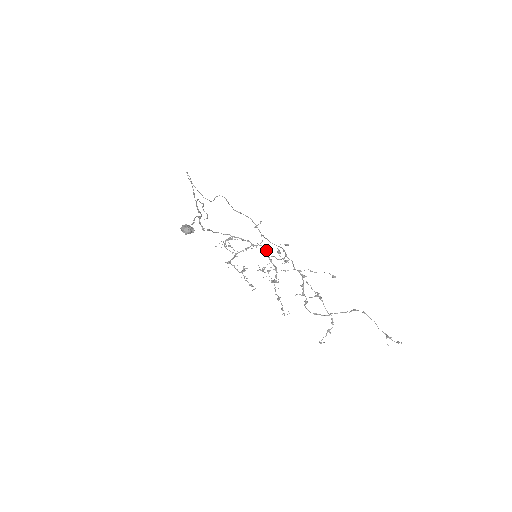
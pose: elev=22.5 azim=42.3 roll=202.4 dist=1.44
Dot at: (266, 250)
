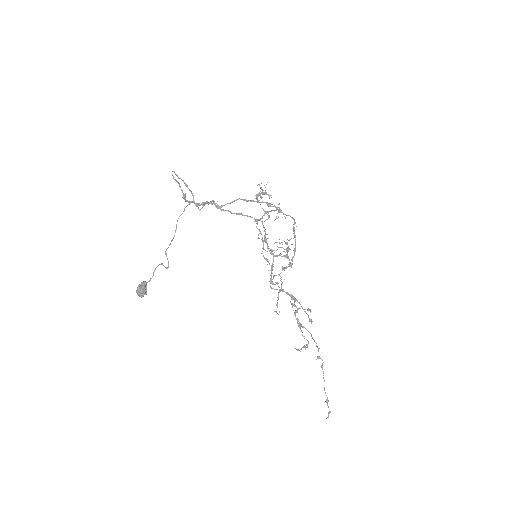
Dot at: (294, 222)
